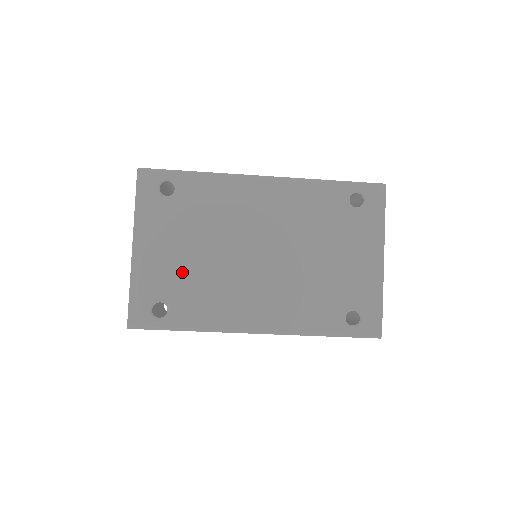
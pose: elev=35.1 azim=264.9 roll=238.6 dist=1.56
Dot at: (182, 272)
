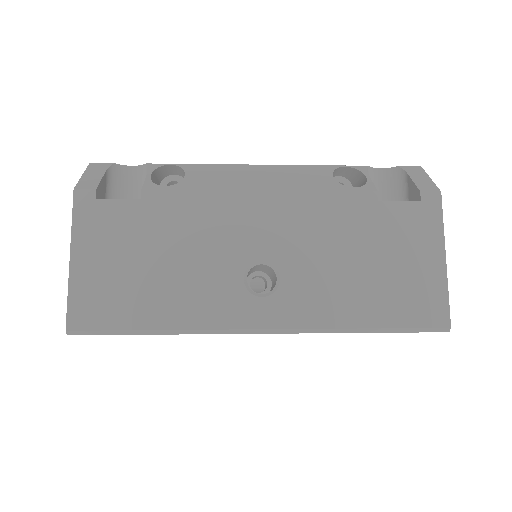
Dot at: occluded
